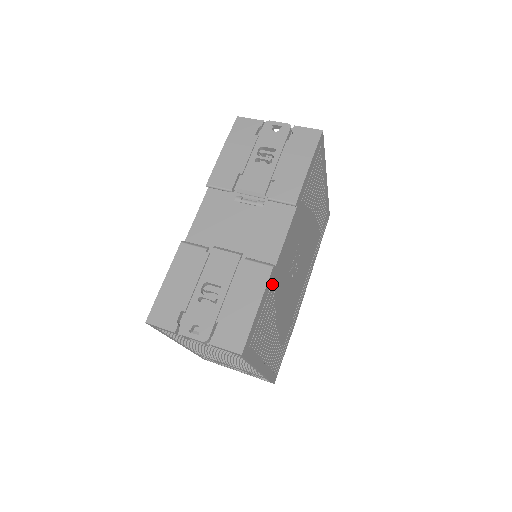
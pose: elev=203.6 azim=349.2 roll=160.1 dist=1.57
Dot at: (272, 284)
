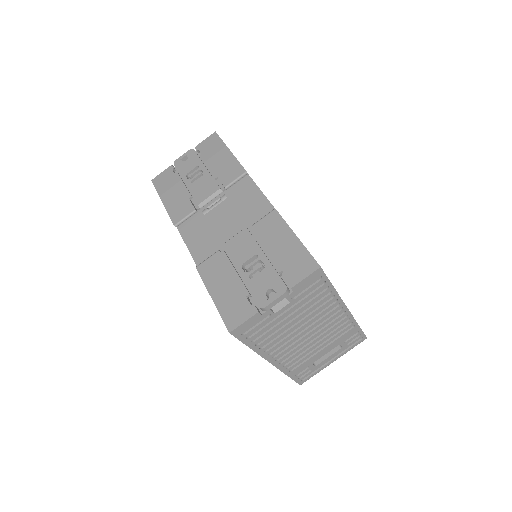
Dot at: occluded
